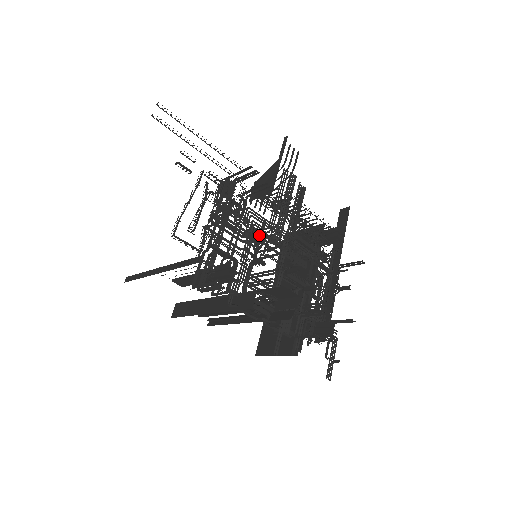
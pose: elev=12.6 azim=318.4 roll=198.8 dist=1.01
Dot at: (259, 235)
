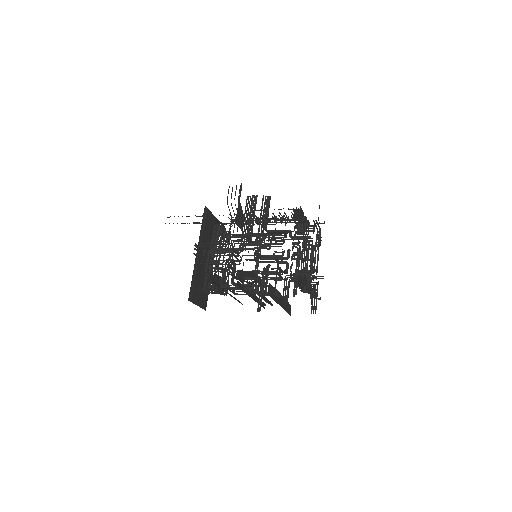
Dot at: occluded
